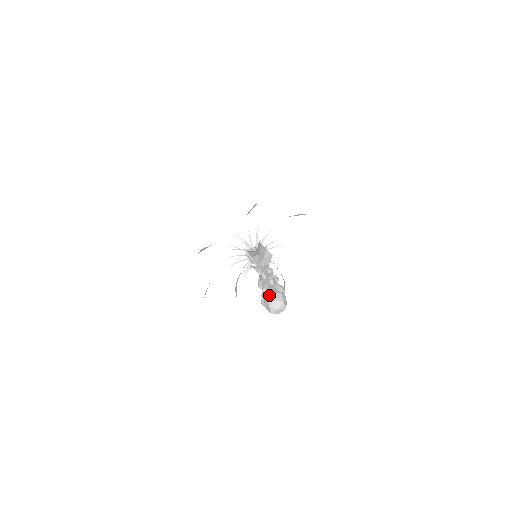
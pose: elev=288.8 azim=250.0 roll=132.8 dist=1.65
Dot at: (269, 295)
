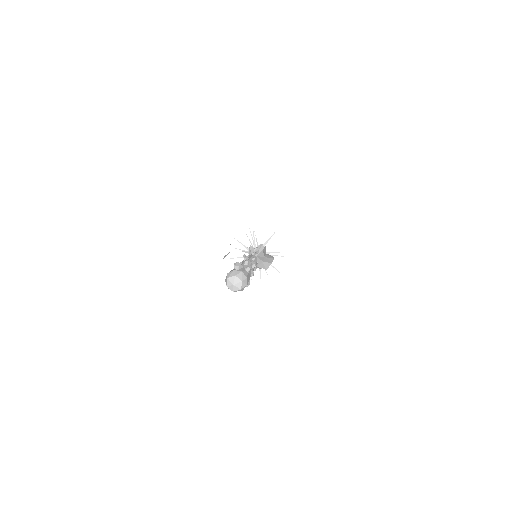
Dot at: (226, 277)
